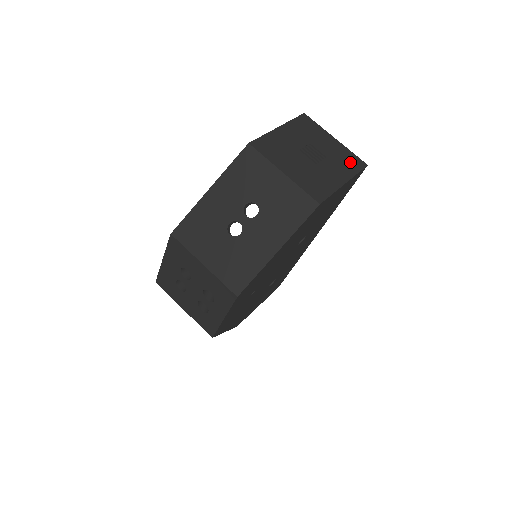
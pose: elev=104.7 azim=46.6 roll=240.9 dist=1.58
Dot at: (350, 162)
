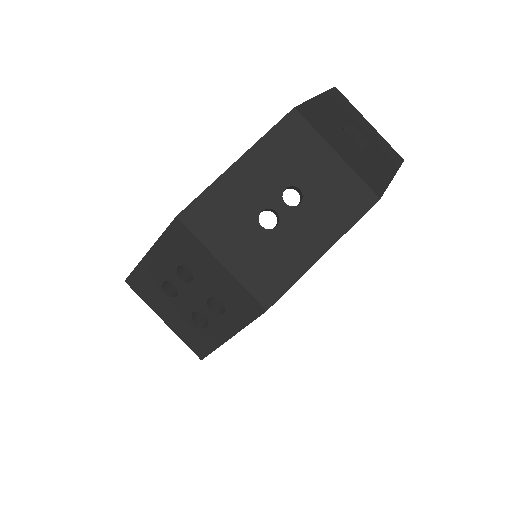
Dot at: (390, 153)
